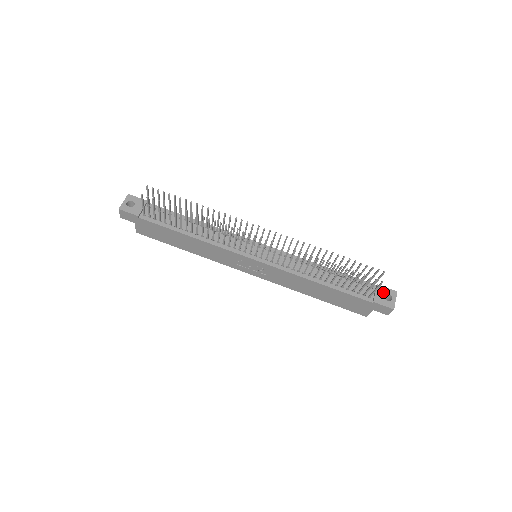
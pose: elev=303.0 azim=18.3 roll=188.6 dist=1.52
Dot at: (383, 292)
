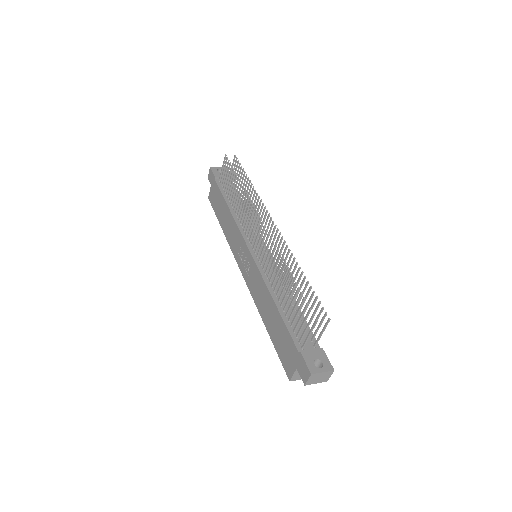
Dot at: (320, 356)
